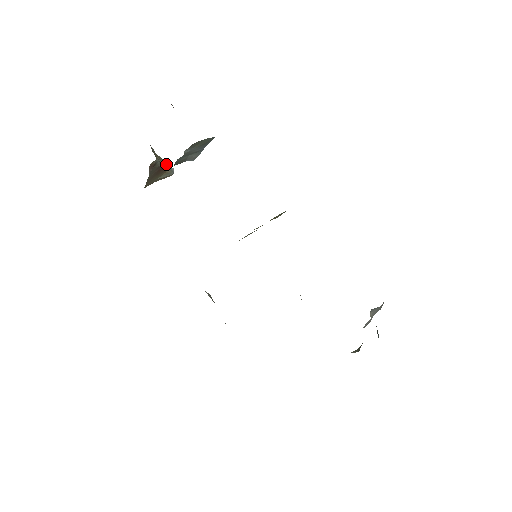
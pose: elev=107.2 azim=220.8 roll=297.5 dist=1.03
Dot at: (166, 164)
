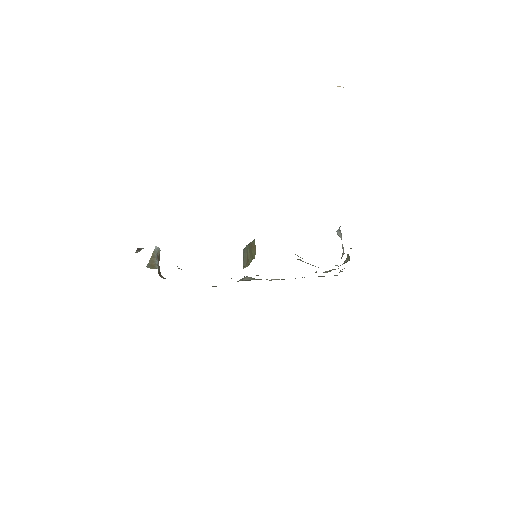
Dot at: (154, 254)
